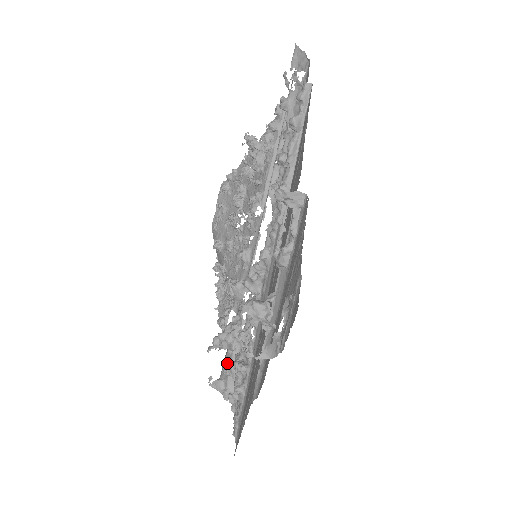
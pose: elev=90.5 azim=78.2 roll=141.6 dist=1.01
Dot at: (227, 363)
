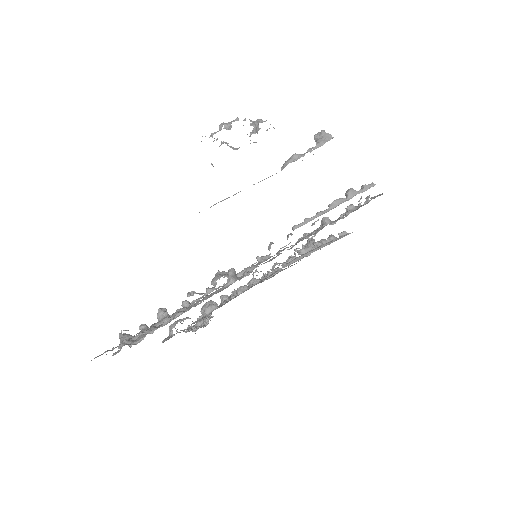
Dot at: occluded
